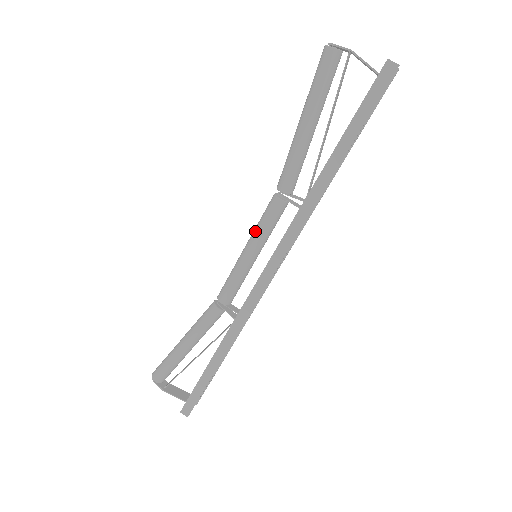
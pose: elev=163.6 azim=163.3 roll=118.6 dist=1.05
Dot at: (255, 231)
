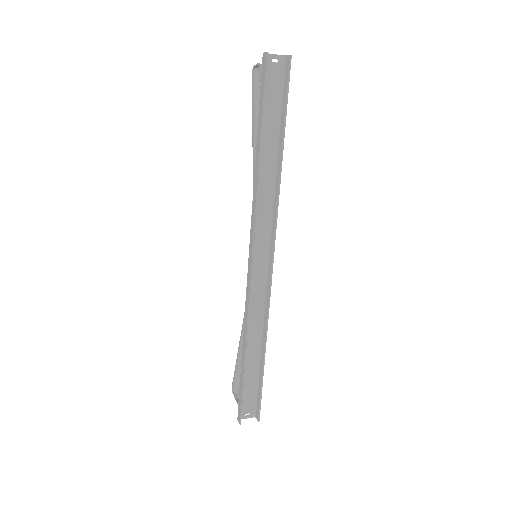
Dot at: occluded
